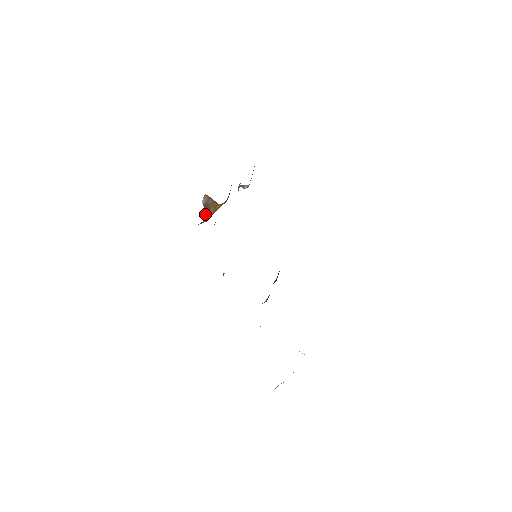
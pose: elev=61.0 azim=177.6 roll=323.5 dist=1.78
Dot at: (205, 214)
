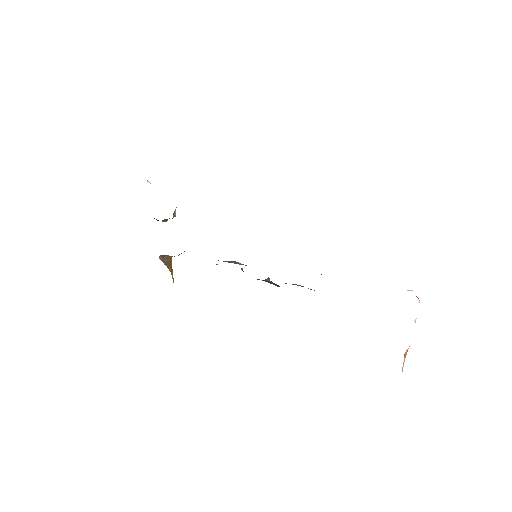
Dot at: occluded
